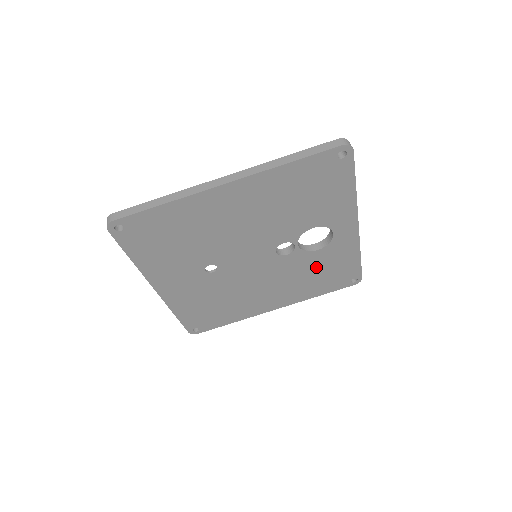
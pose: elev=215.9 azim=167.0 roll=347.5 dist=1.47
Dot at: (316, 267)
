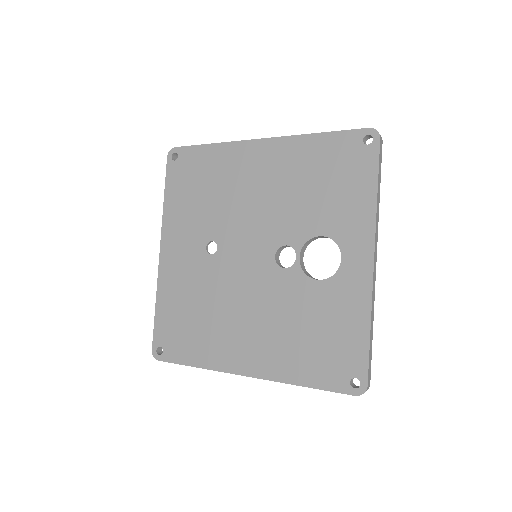
Dot at: (311, 315)
